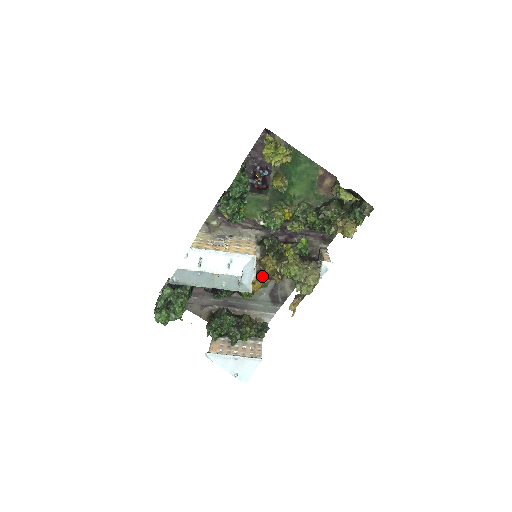
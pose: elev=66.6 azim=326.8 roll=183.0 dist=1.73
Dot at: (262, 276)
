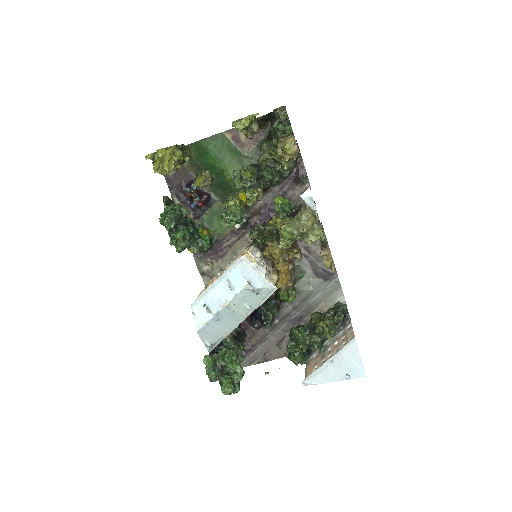
Dot at: (278, 266)
